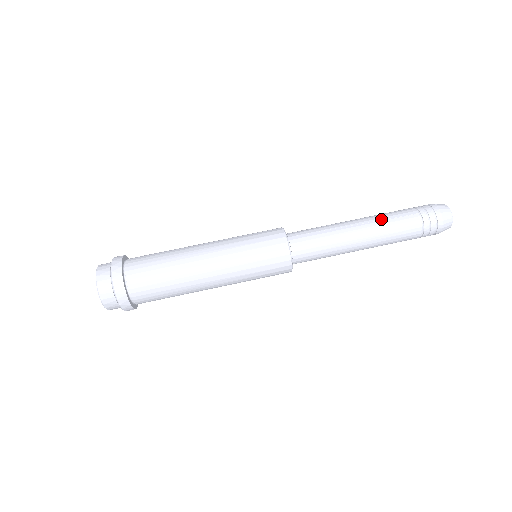
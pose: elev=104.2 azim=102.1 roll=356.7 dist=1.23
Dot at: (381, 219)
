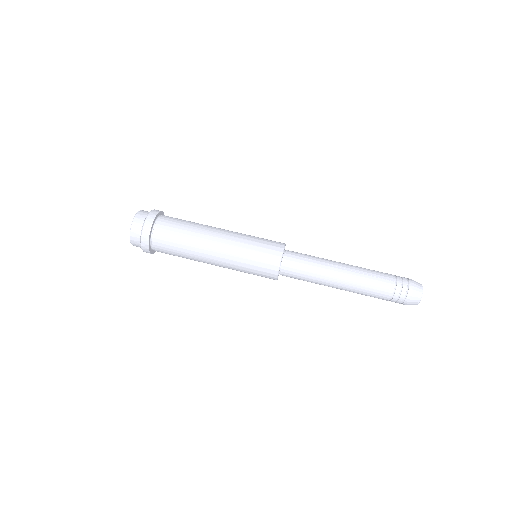
Dot at: (363, 272)
